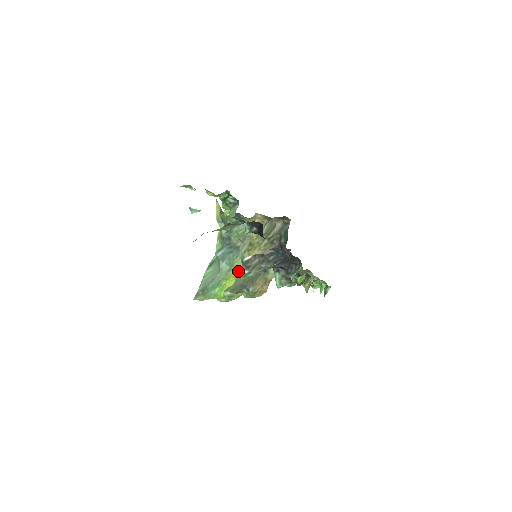
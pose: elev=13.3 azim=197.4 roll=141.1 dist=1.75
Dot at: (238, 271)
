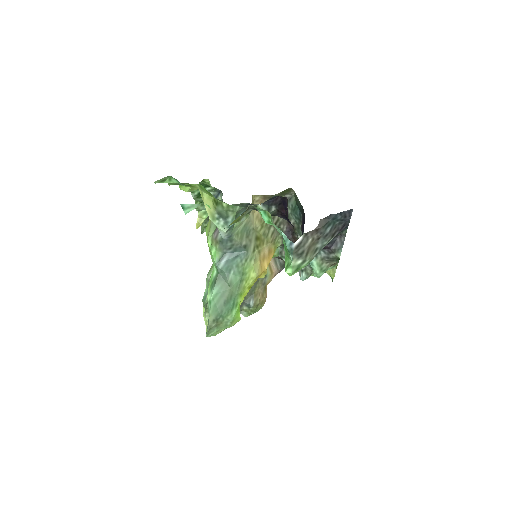
Dot at: (252, 278)
